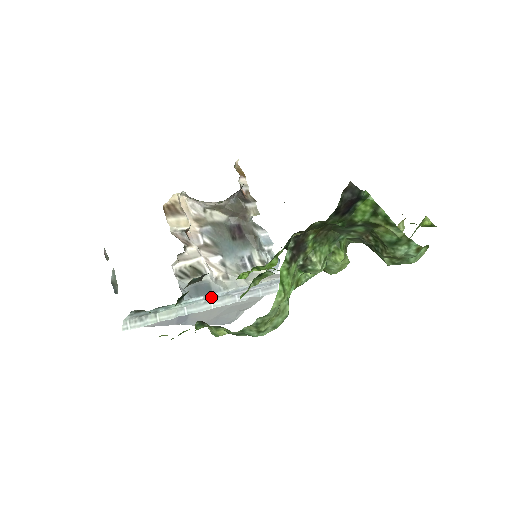
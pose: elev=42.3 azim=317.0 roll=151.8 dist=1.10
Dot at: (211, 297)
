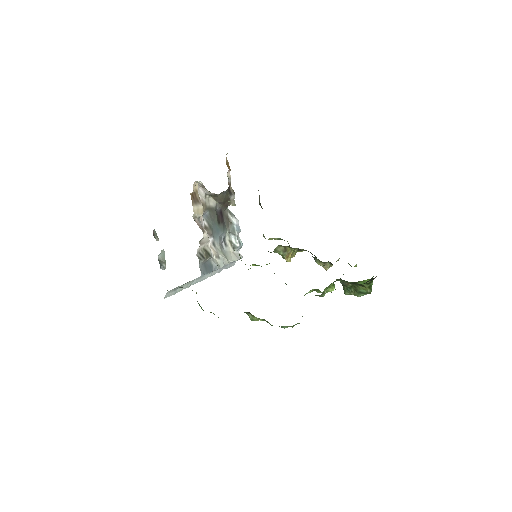
Dot at: (211, 272)
